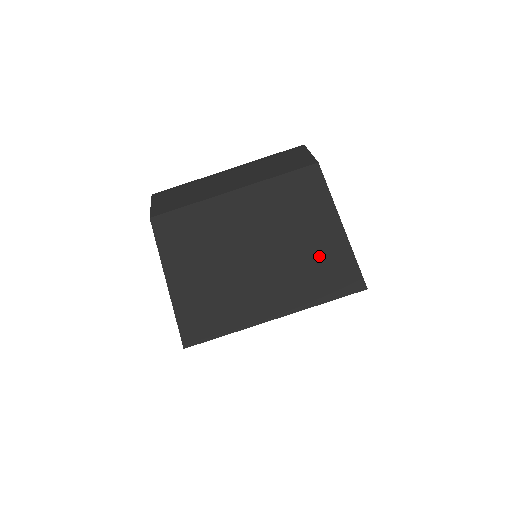
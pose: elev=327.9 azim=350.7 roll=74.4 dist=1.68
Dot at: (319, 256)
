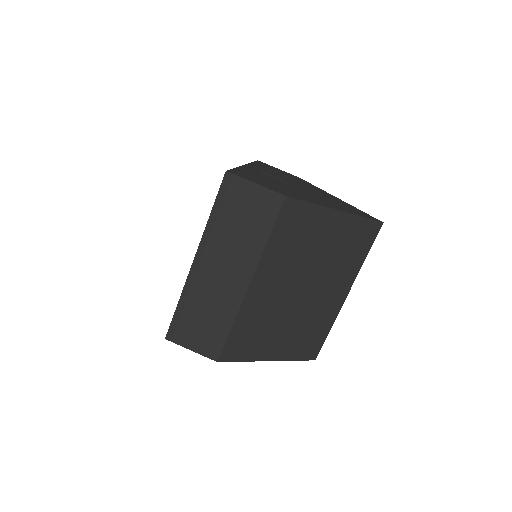
Dot at: (343, 243)
